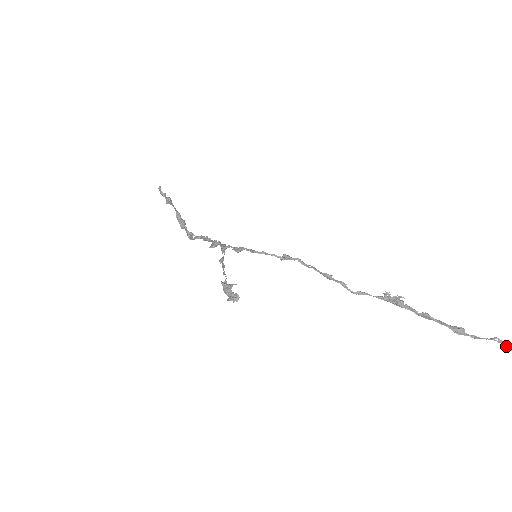
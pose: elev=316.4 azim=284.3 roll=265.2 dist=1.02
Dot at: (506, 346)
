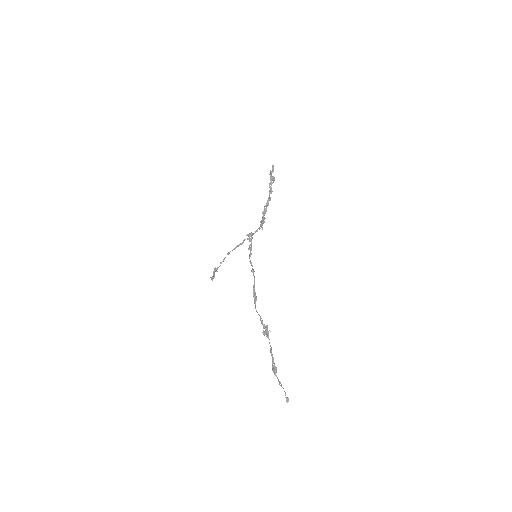
Dot at: occluded
